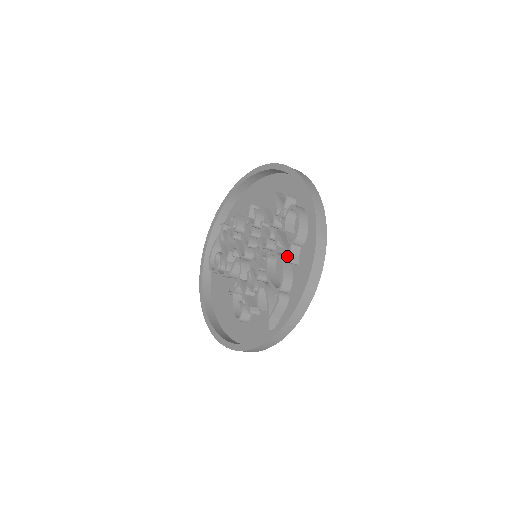
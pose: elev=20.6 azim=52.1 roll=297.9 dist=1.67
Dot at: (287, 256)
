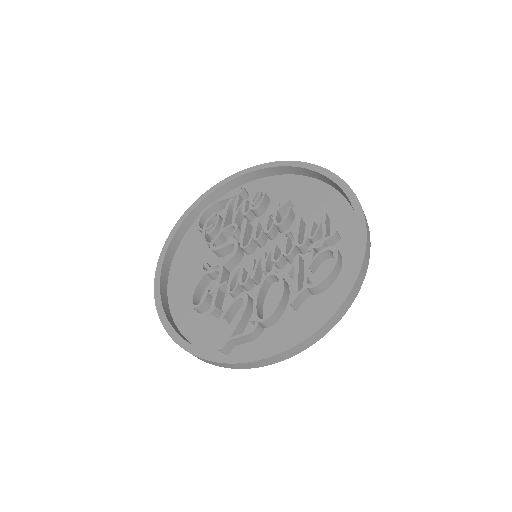
Dot at: (290, 289)
